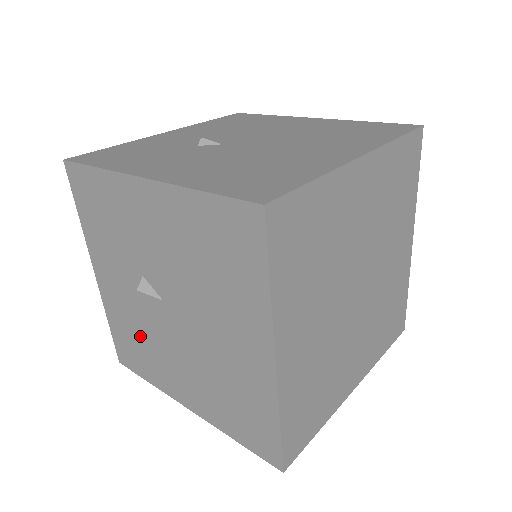
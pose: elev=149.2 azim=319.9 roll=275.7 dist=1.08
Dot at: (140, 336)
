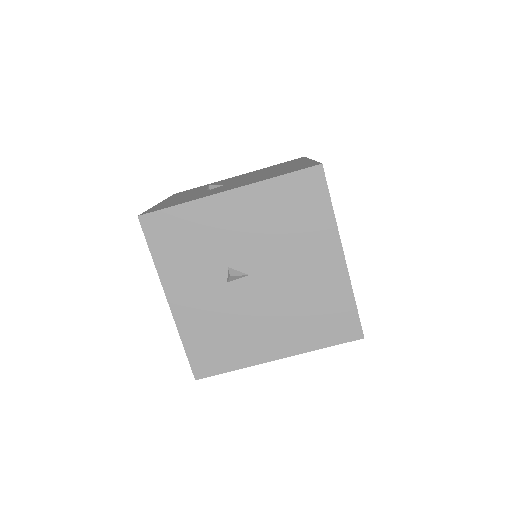
Dot at: (224, 328)
